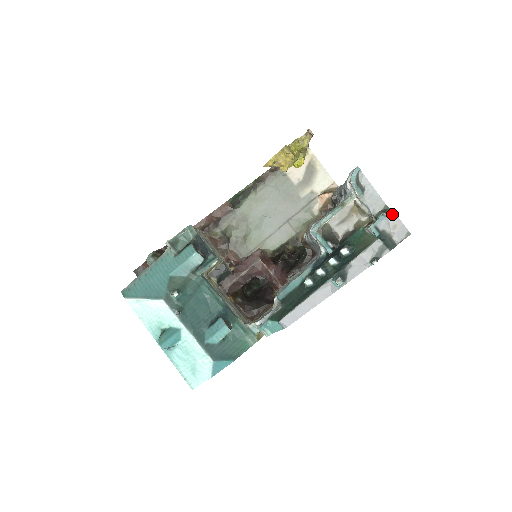
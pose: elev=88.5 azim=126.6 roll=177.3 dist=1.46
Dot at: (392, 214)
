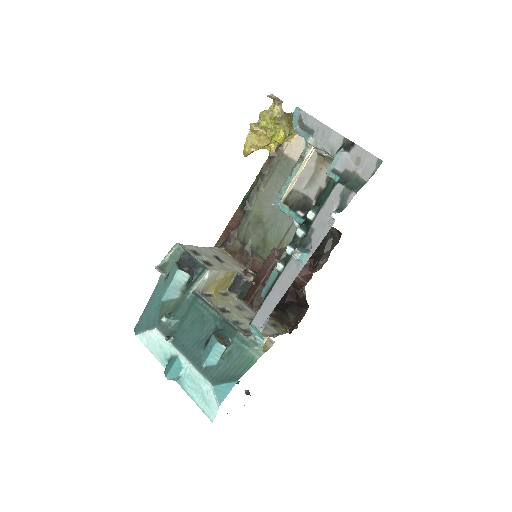
Dot at: (351, 145)
